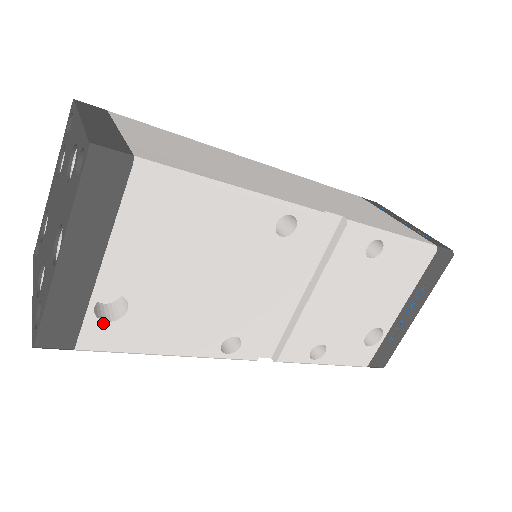
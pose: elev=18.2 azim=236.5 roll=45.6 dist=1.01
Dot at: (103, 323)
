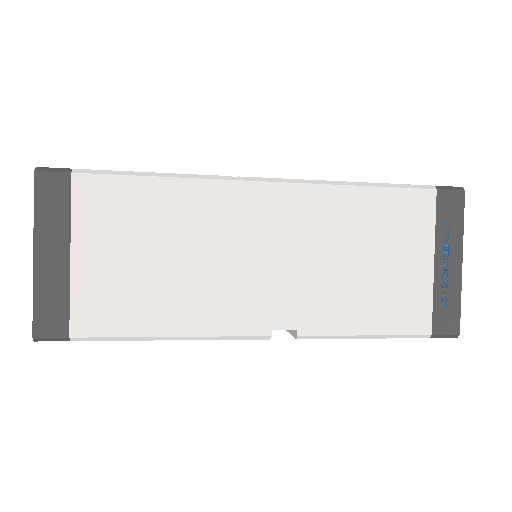
Dot at: occluded
